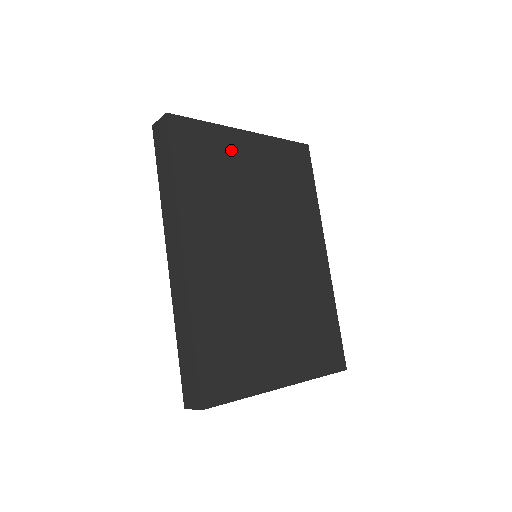
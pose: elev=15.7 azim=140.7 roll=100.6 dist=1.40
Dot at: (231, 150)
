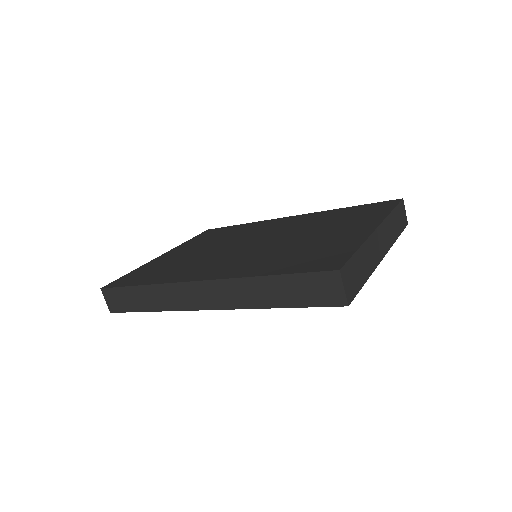
Dot at: (163, 261)
